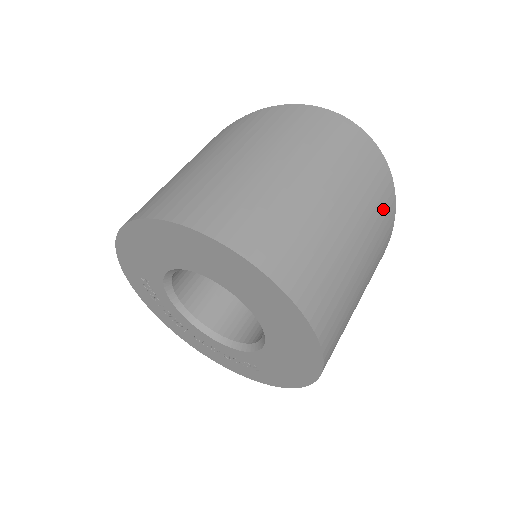
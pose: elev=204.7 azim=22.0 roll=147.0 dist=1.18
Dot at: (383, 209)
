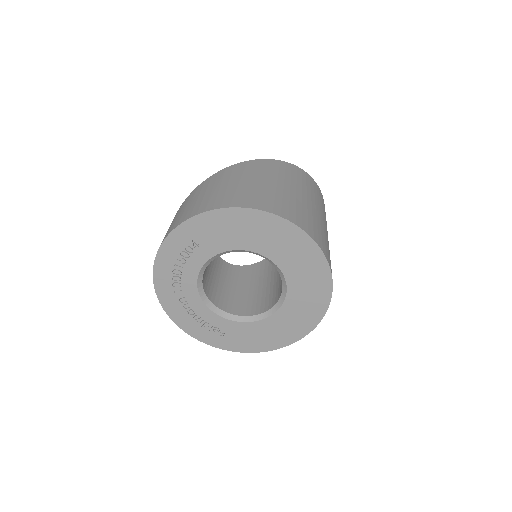
Dot at: occluded
